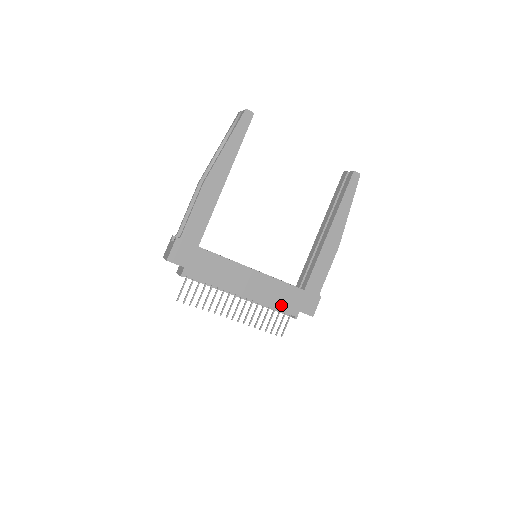
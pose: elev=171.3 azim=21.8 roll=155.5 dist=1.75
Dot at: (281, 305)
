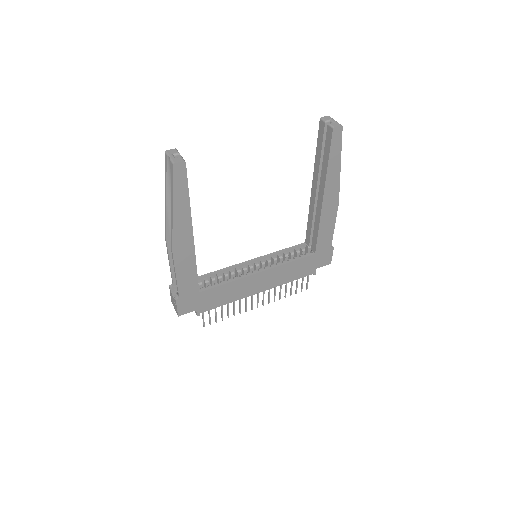
Dot at: (297, 276)
